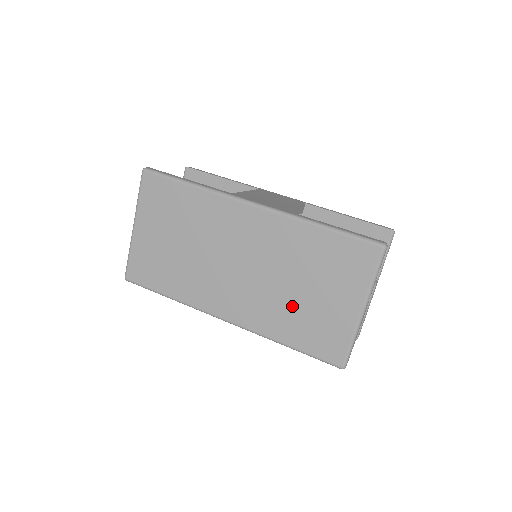
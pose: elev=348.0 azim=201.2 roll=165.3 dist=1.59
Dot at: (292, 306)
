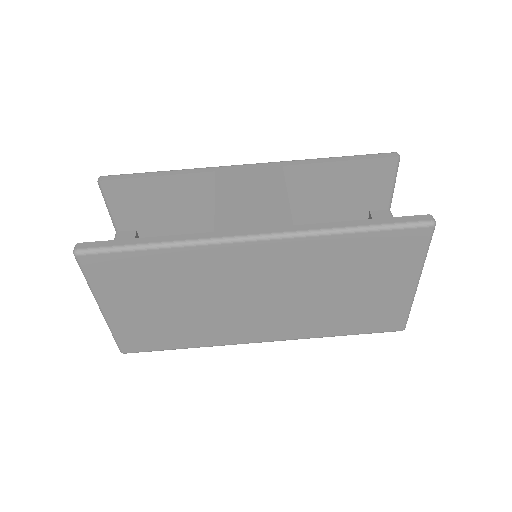
Dot at: (336, 307)
